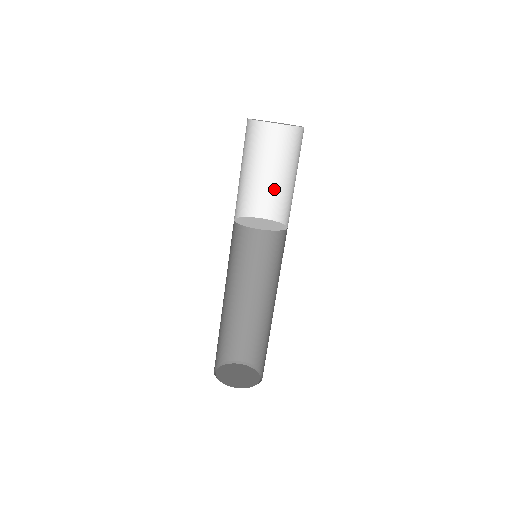
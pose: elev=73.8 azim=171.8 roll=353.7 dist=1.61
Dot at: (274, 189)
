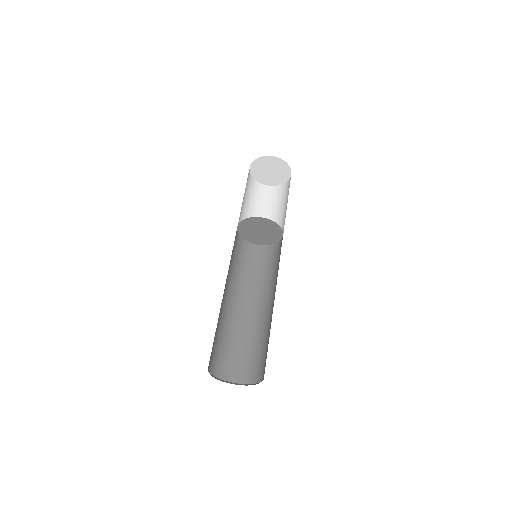
Dot at: occluded
